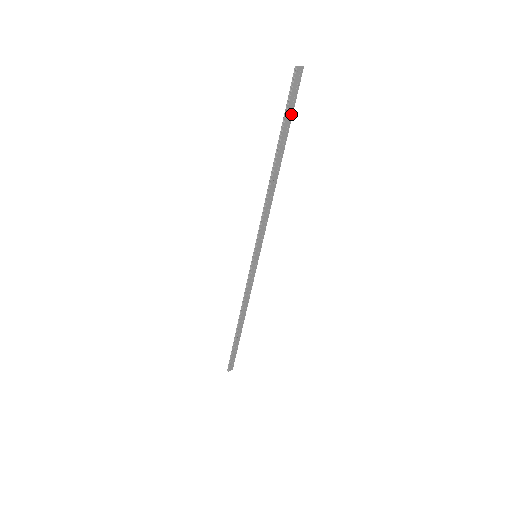
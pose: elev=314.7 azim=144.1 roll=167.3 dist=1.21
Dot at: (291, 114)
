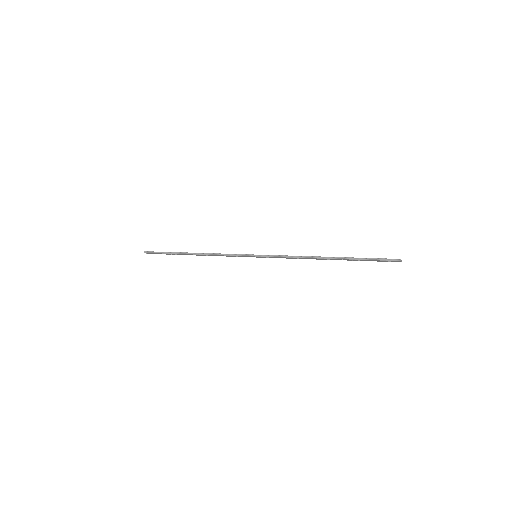
Dot at: occluded
